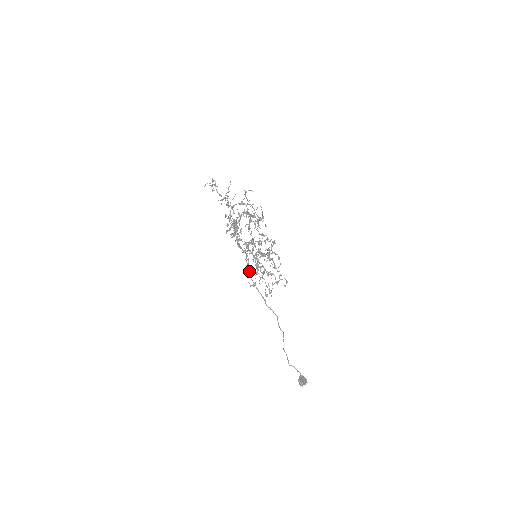
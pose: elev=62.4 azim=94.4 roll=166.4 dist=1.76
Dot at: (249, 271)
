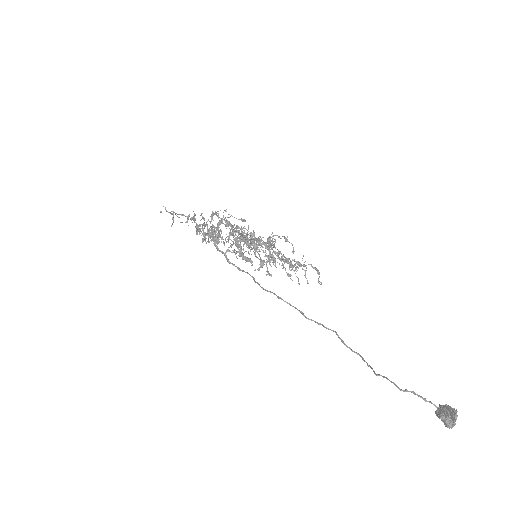
Dot at: occluded
